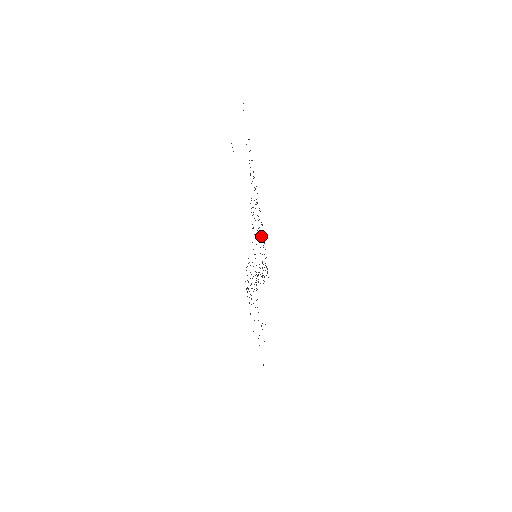
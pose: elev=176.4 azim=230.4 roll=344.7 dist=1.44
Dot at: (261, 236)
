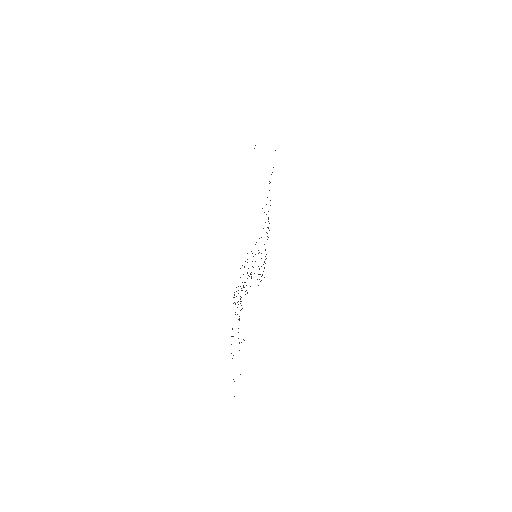
Dot at: occluded
